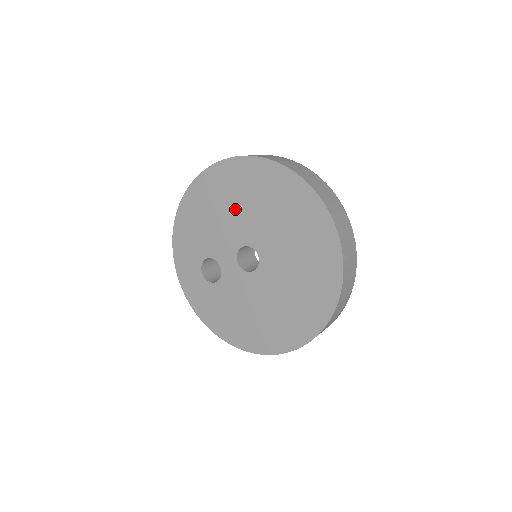
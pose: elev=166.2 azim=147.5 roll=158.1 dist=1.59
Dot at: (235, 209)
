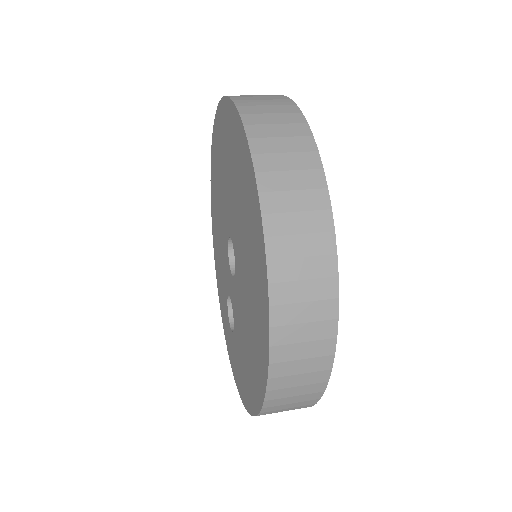
Dot at: (219, 213)
